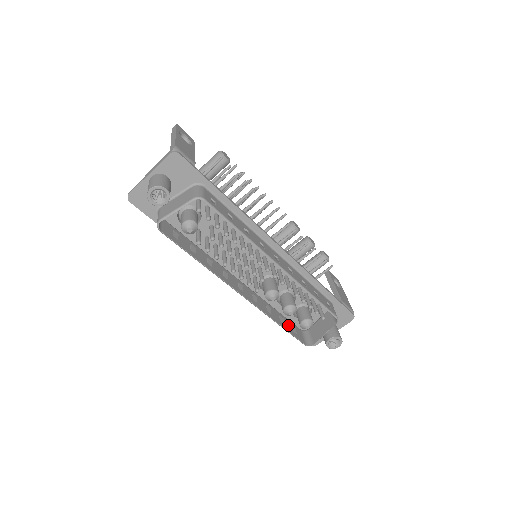
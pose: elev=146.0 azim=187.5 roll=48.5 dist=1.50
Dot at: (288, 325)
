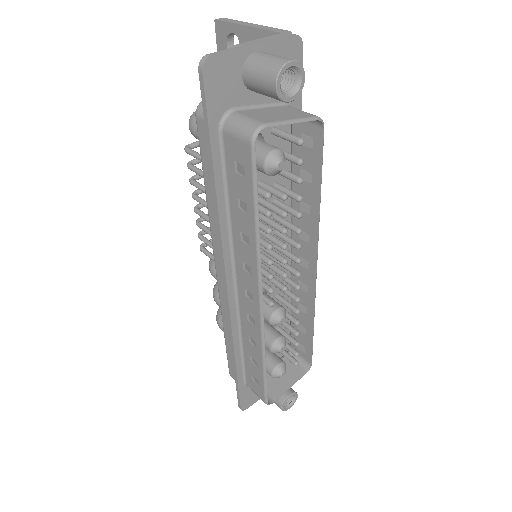
Dot at: (256, 370)
